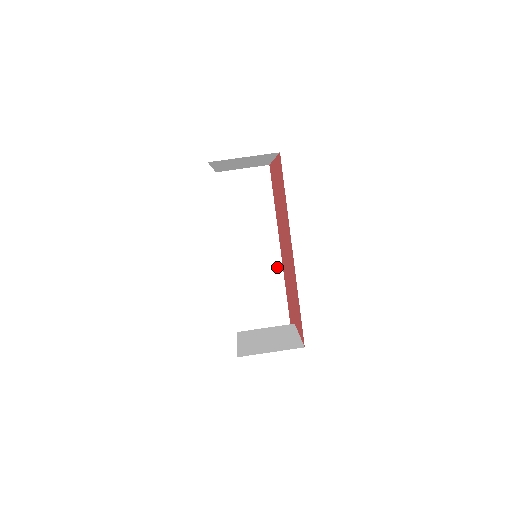
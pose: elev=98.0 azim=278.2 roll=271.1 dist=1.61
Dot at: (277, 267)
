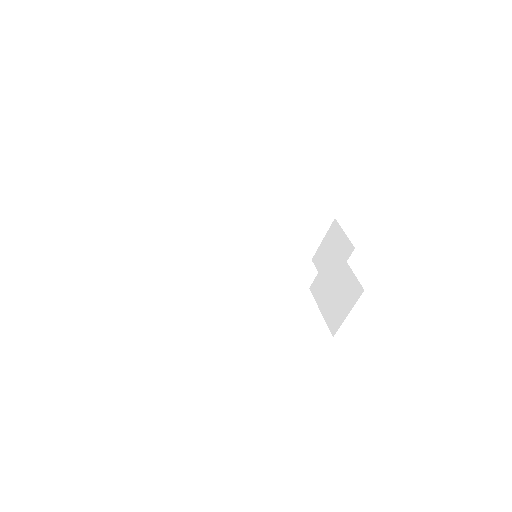
Dot at: (273, 208)
